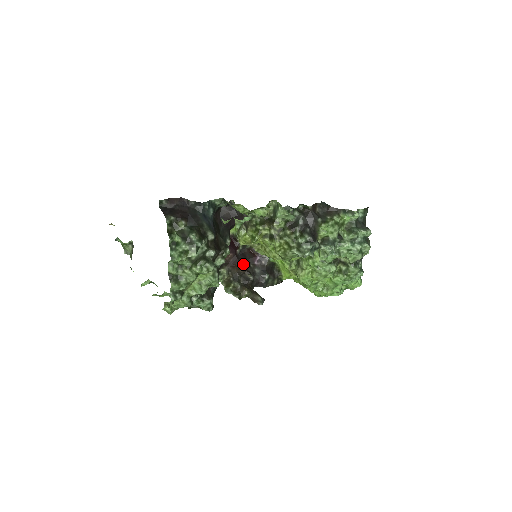
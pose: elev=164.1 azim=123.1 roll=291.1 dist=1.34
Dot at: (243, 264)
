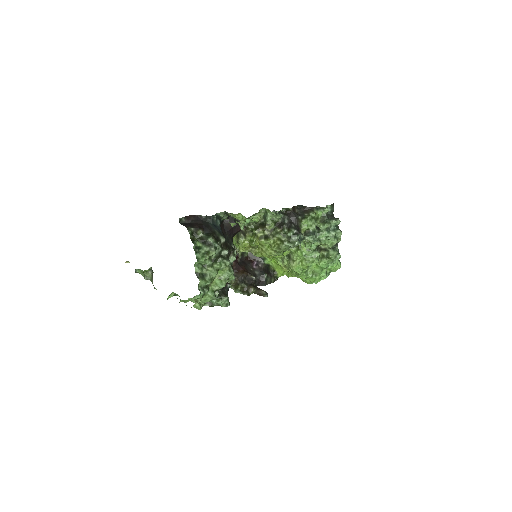
Dot at: (245, 269)
